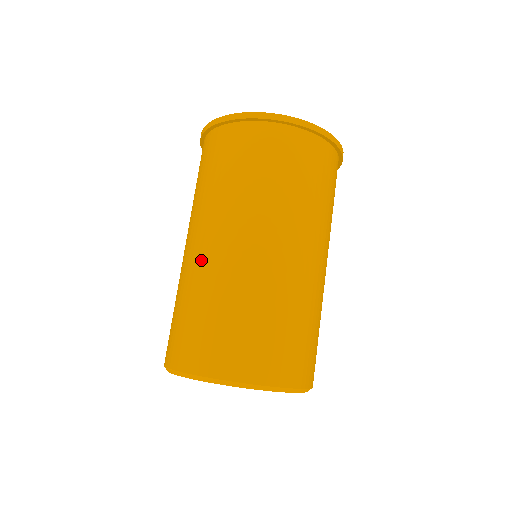
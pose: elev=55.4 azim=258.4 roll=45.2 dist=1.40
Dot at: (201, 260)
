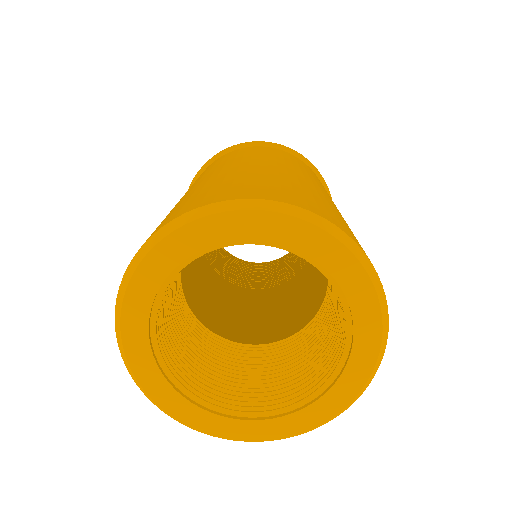
Dot at: (194, 186)
